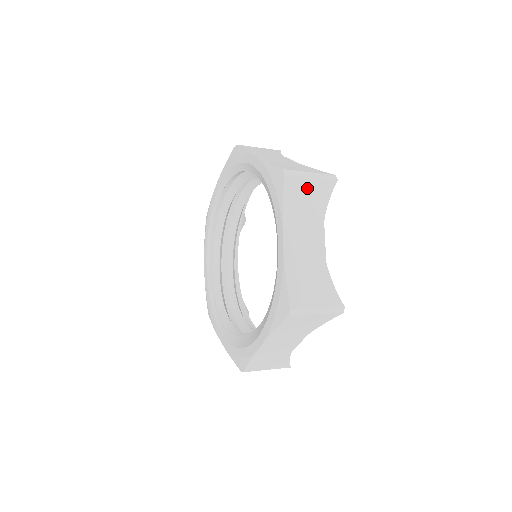
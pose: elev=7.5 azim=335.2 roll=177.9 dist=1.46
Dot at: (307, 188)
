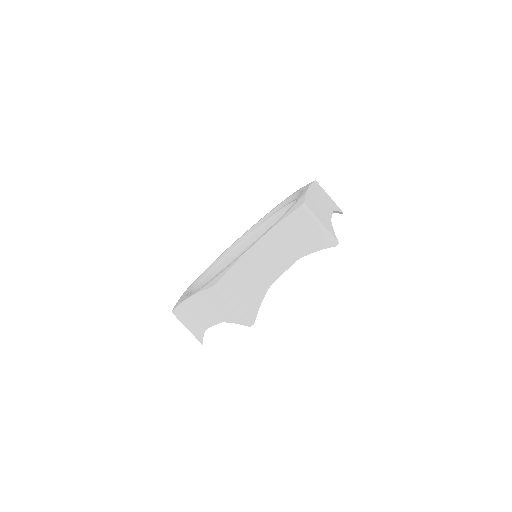
Dot at: (326, 195)
